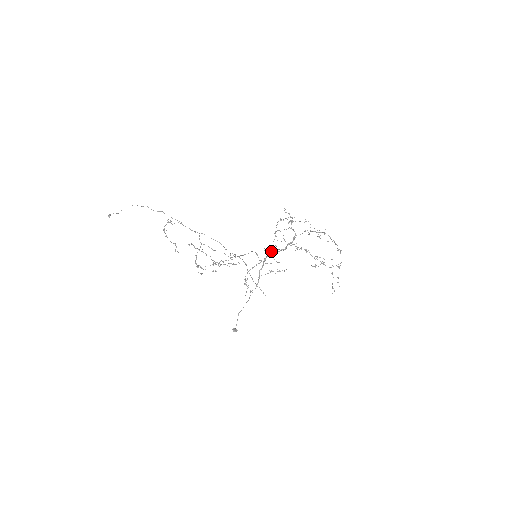
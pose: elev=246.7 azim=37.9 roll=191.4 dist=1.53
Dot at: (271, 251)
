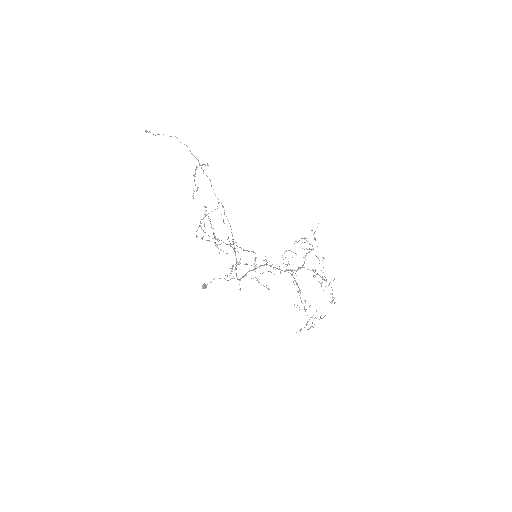
Dot at: occluded
